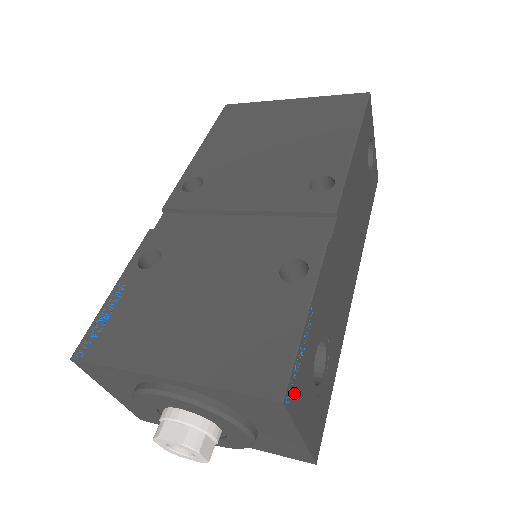
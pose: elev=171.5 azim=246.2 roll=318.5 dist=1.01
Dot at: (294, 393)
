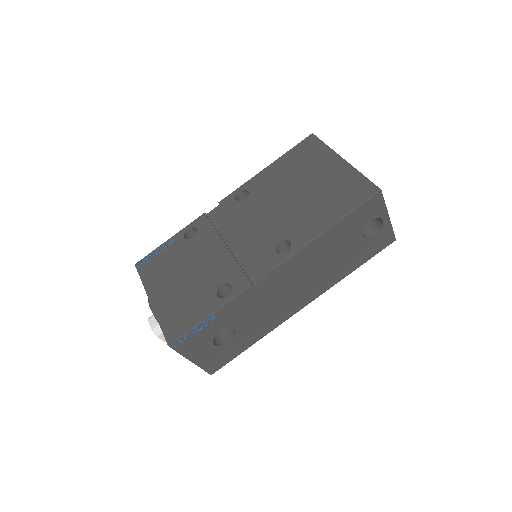
Dot at: (183, 345)
